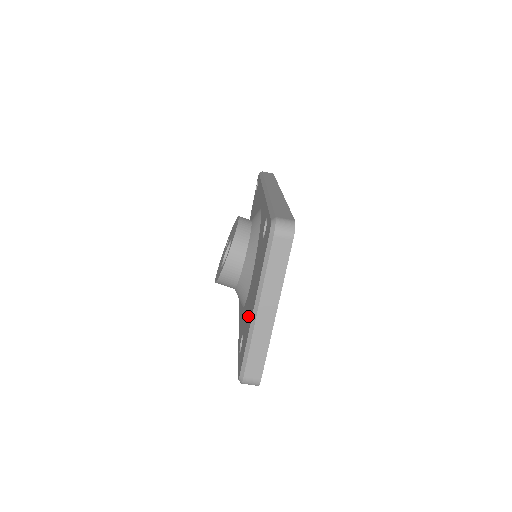
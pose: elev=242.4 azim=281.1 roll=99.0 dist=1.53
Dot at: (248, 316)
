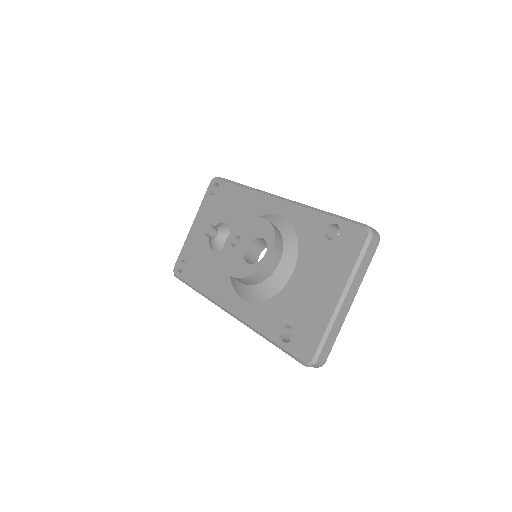
Dot at: (311, 307)
